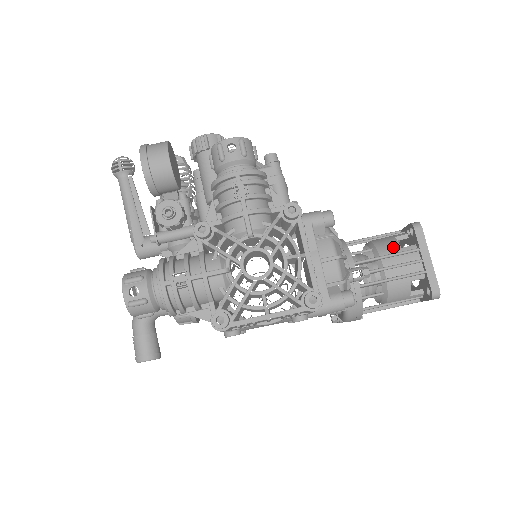
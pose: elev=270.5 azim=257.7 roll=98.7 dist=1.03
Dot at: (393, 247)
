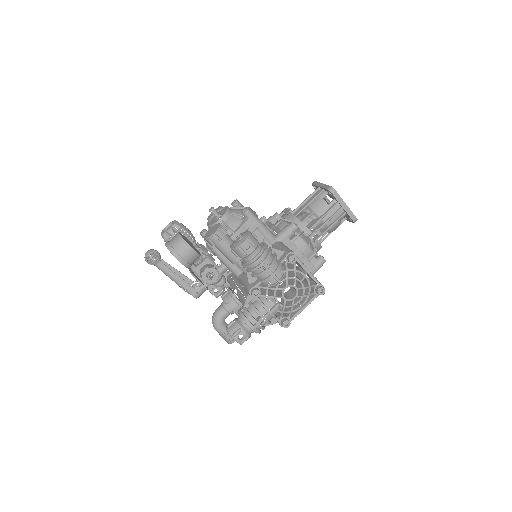
Dot at: (324, 207)
